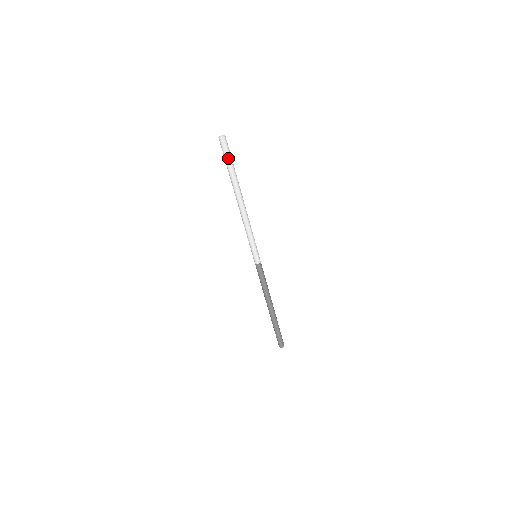
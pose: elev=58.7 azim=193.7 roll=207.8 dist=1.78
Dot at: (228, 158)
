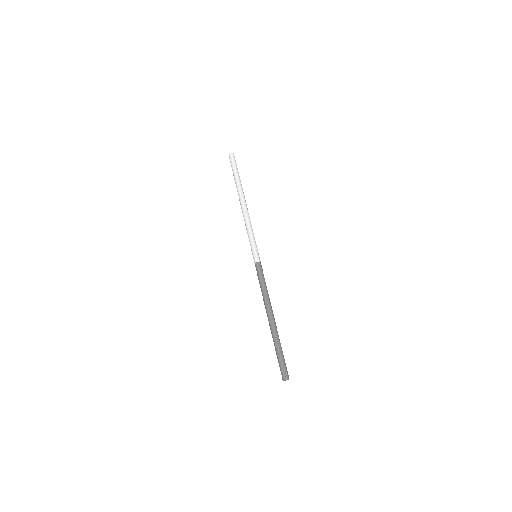
Dot at: (237, 168)
